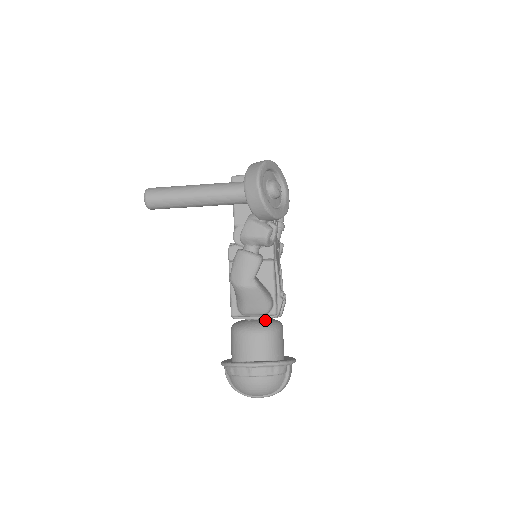
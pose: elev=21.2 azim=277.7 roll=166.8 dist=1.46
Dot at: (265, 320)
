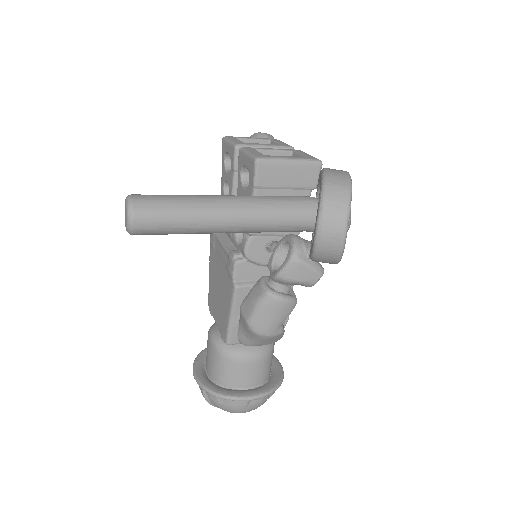
Dot at: occluded
